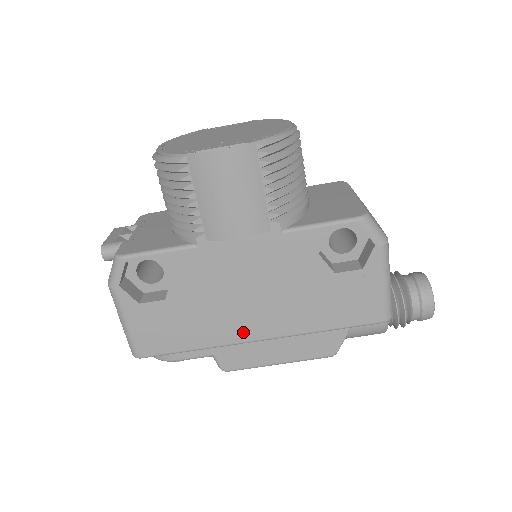
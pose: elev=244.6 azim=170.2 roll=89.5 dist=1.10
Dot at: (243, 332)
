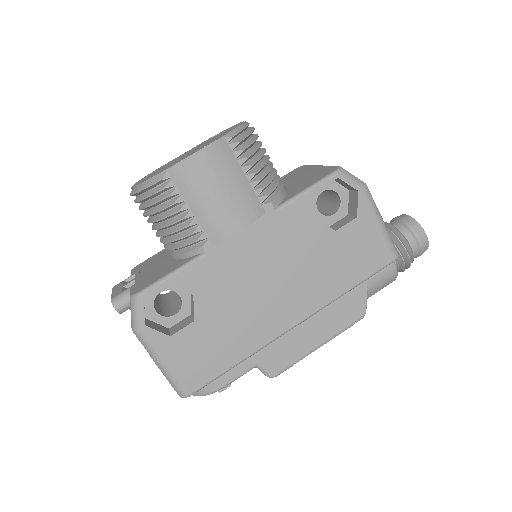
Dot at: (277, 324)
